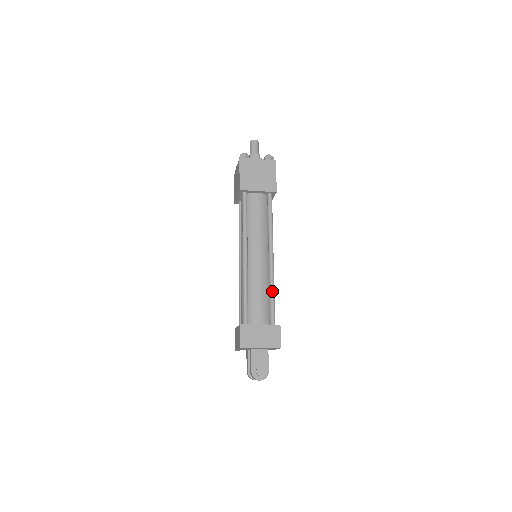
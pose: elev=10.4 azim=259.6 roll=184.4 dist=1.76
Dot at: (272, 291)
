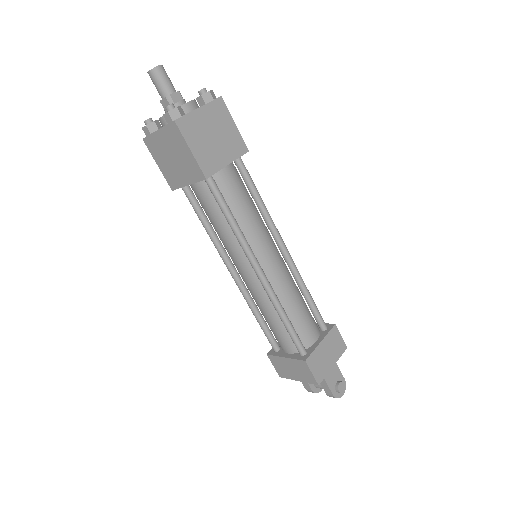
Dot at: (307, 292)
